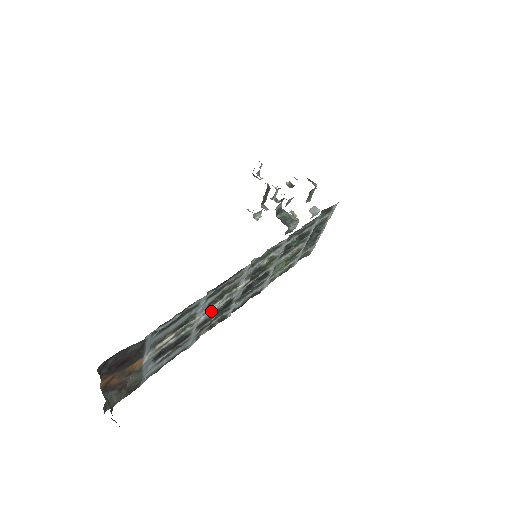
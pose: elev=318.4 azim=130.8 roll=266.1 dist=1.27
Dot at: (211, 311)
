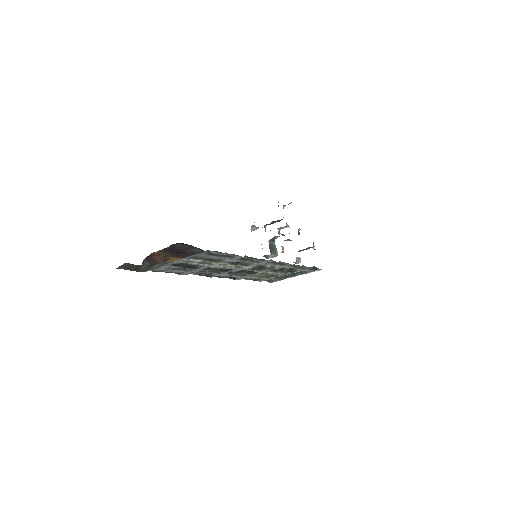
Dot at: (222, 266)
